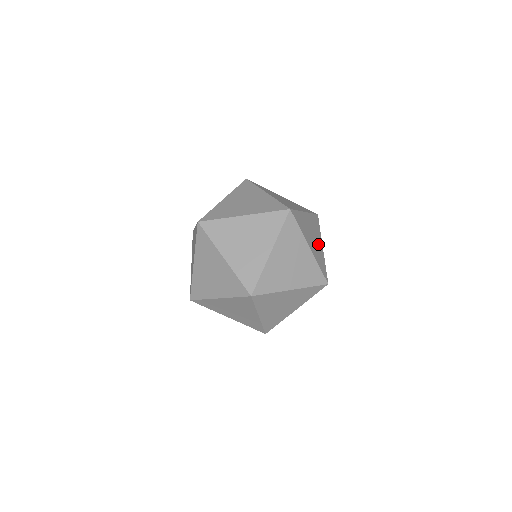
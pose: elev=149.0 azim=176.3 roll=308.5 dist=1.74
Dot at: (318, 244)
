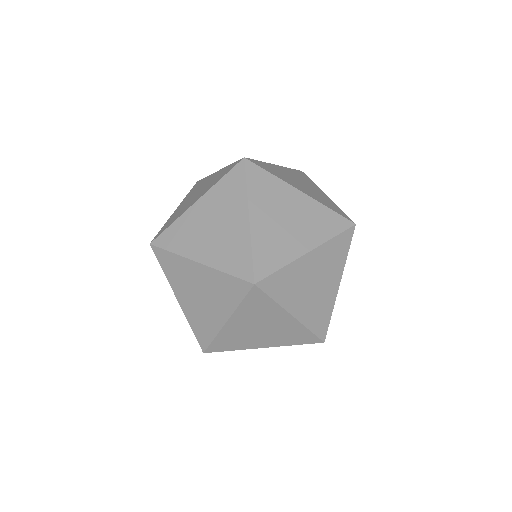
Dot at: occluded
